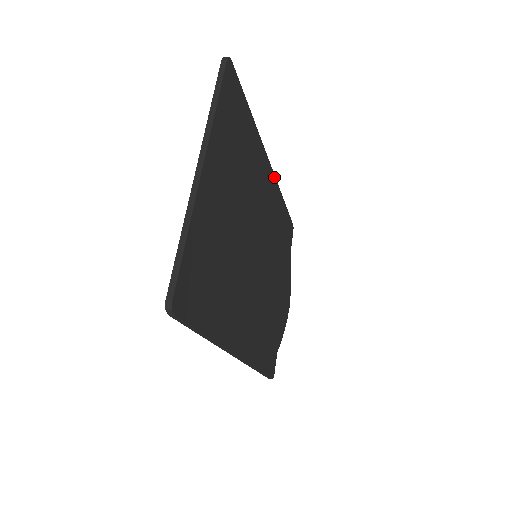
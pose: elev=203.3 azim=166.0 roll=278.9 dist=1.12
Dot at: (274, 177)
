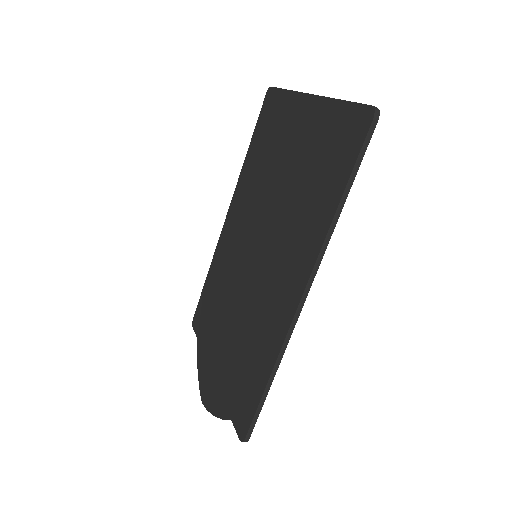
Dot at: occluded
